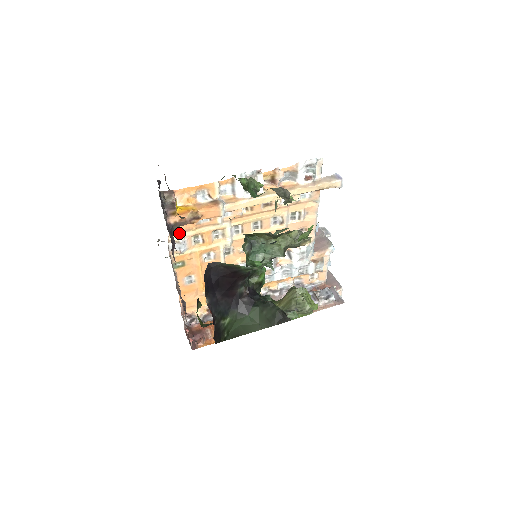
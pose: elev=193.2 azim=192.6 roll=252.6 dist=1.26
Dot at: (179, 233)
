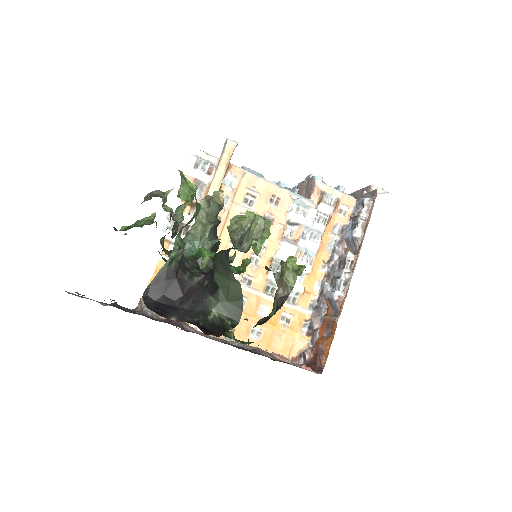
Dot at: occluded
